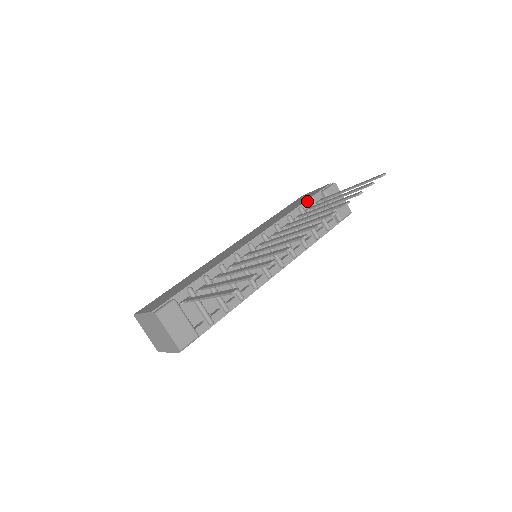
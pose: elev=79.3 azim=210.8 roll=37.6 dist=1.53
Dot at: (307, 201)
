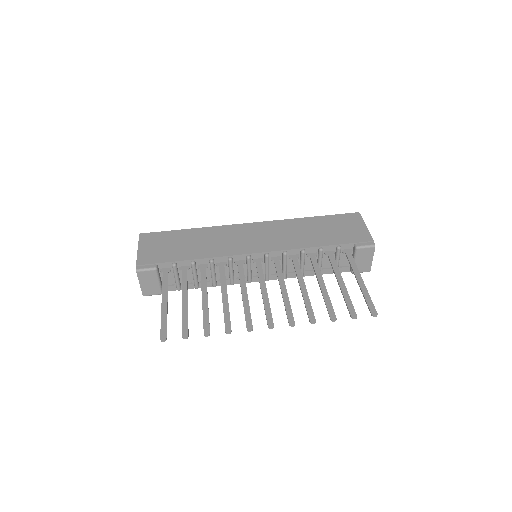
Dot at: (334, 246)
